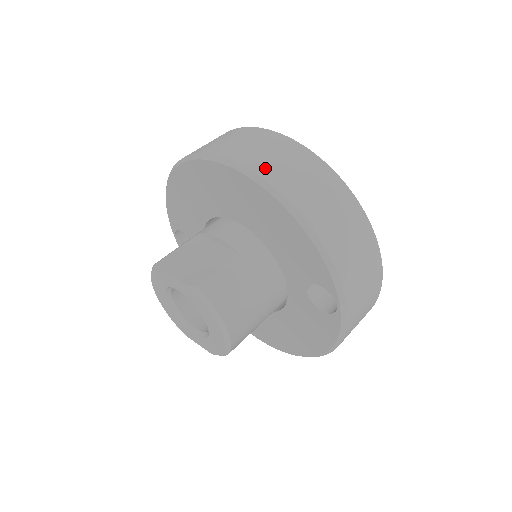
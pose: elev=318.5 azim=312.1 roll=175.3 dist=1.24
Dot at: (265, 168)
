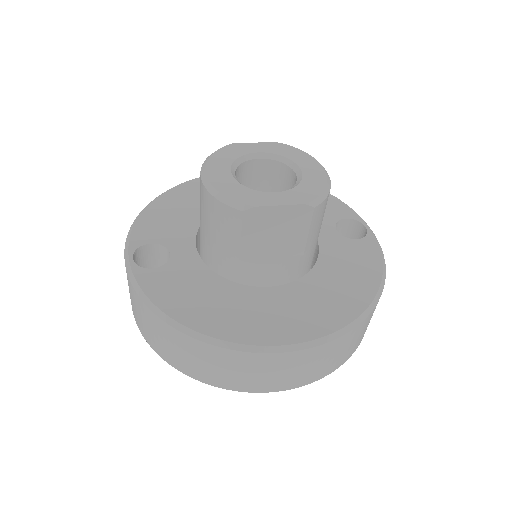
Dot at: occluded
